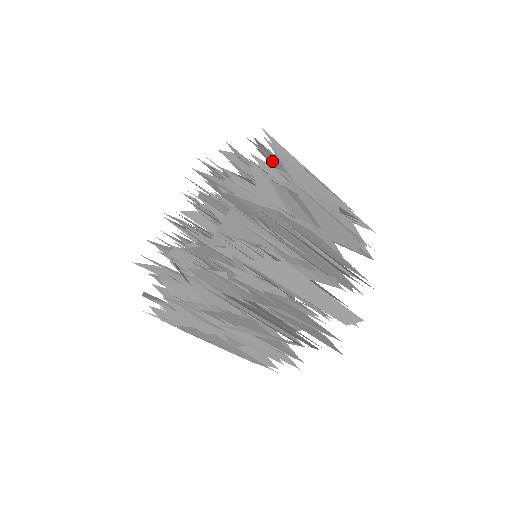
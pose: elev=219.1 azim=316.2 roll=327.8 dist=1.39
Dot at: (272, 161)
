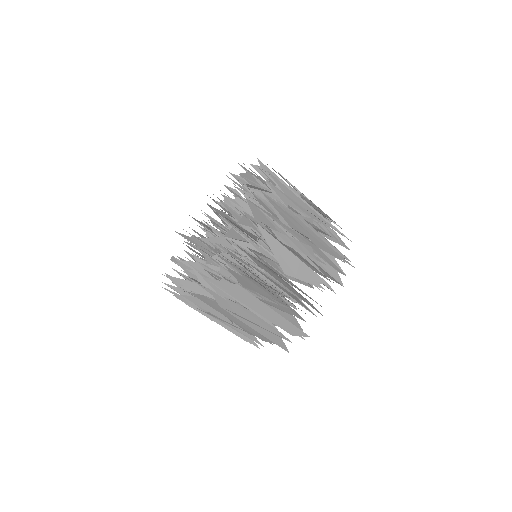
Dot at: occluded
